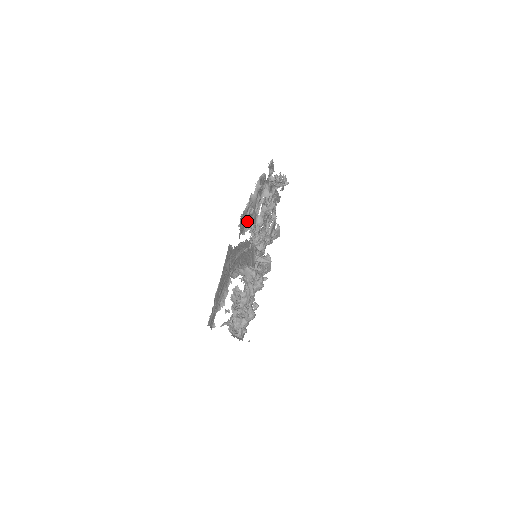
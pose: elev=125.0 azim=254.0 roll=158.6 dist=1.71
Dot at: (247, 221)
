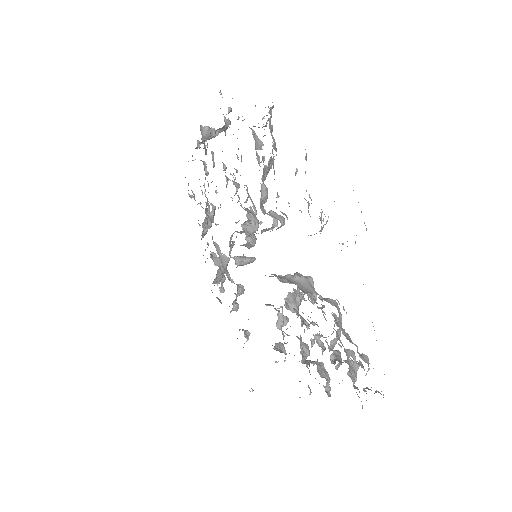
Dot at: occluded
